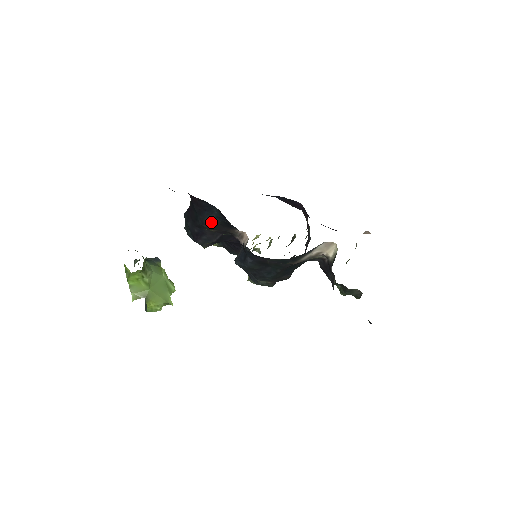
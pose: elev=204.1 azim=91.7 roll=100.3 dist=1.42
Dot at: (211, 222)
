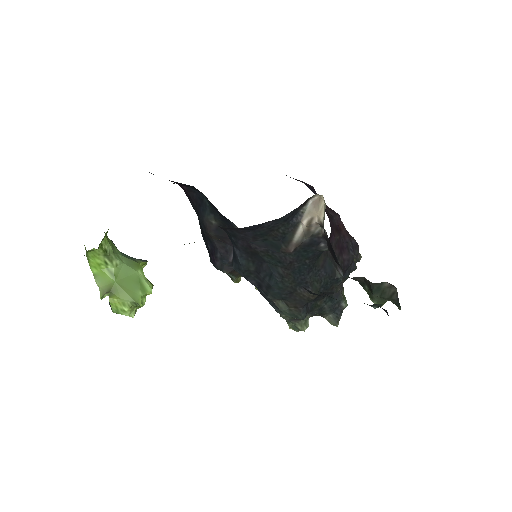
Dot at: (210, 223)
